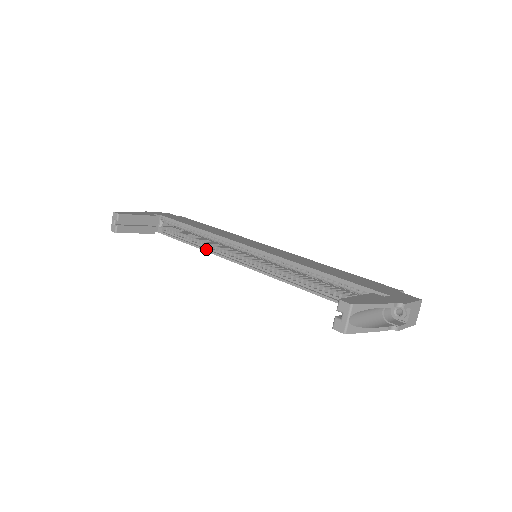
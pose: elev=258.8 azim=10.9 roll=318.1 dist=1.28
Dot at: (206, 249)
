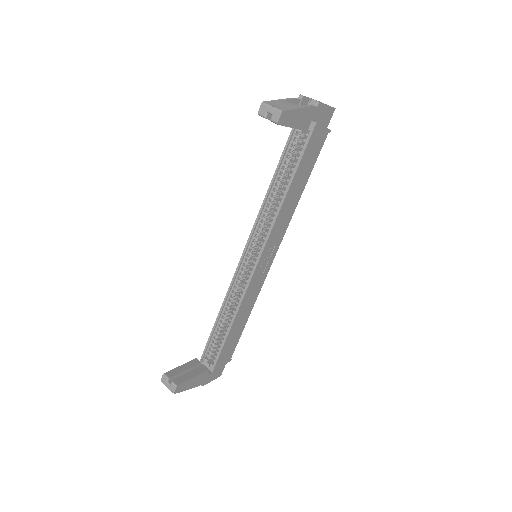
Dot at: (236, 309)
